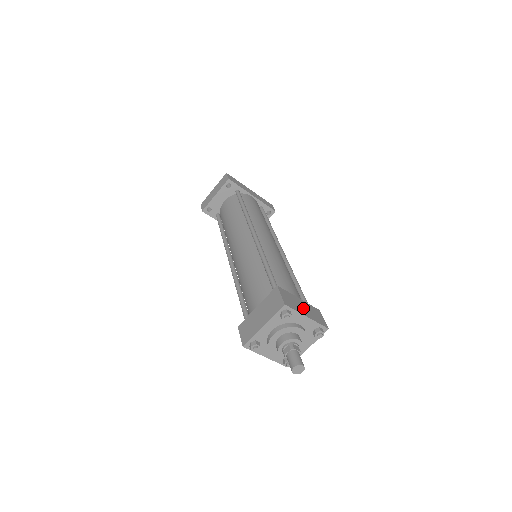
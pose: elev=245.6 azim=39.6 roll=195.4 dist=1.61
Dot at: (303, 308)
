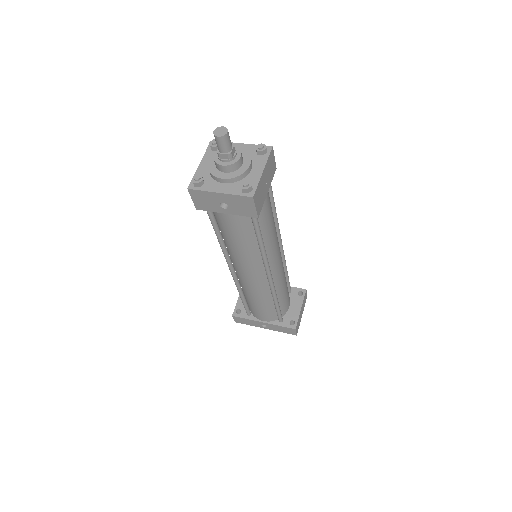
Dot at: occluded
